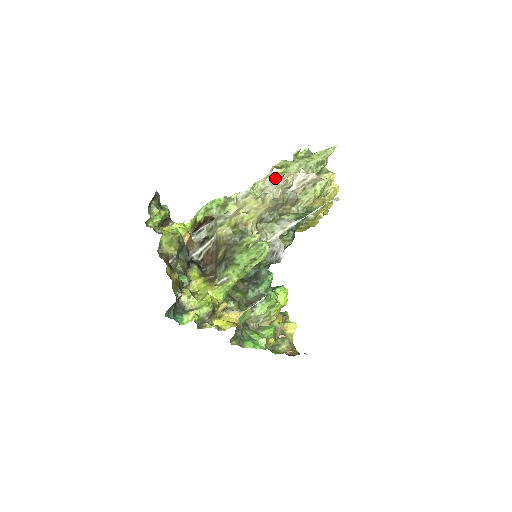
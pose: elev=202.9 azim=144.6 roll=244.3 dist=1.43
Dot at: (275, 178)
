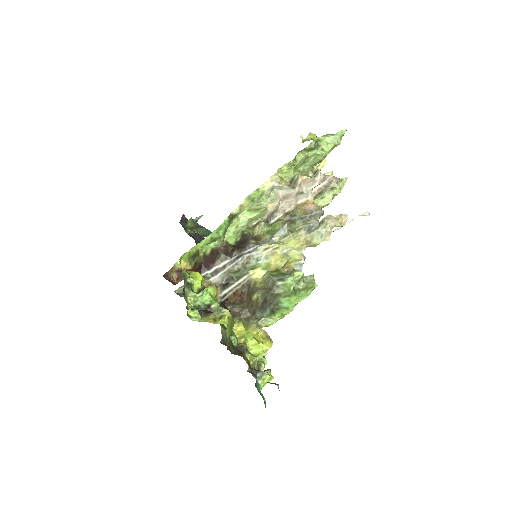
Dot at: (282, 179)
